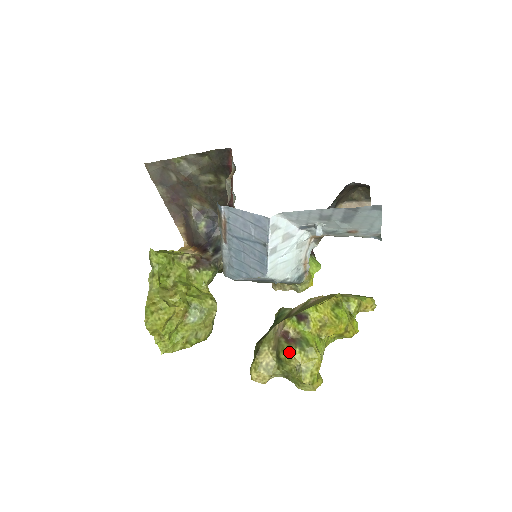
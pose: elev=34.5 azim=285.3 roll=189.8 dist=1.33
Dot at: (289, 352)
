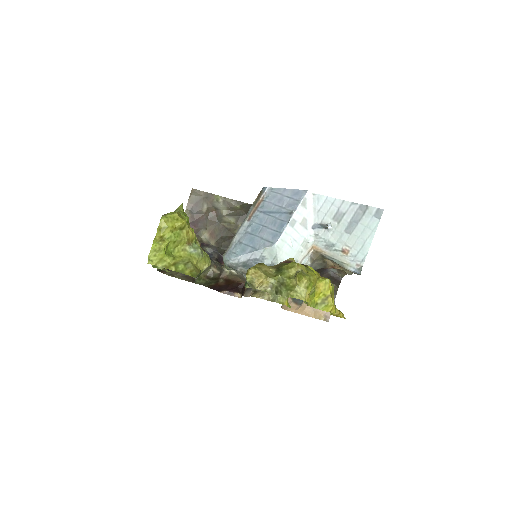
Dot at: (293, 262)
